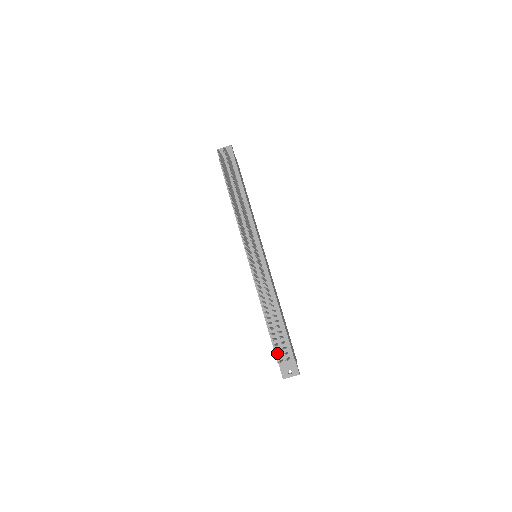
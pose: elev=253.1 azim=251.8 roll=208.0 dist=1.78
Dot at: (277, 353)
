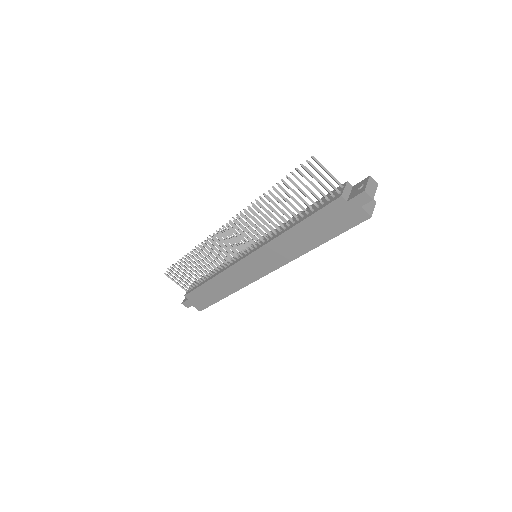
Dot at: (330, 201)
